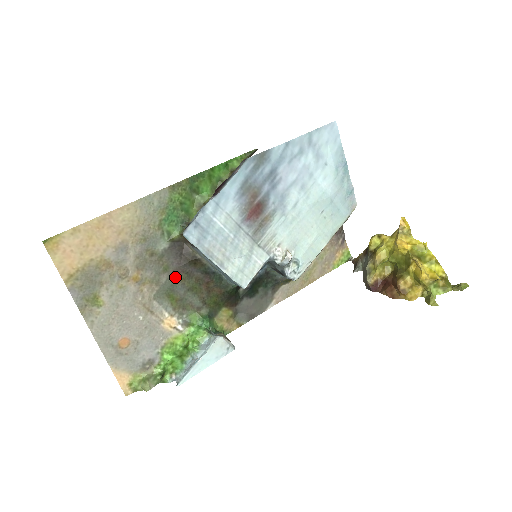
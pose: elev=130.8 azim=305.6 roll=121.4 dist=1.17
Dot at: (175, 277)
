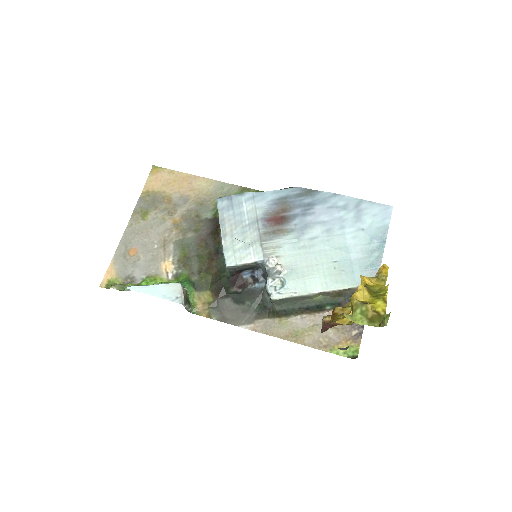
Dot at: (197, 240)
